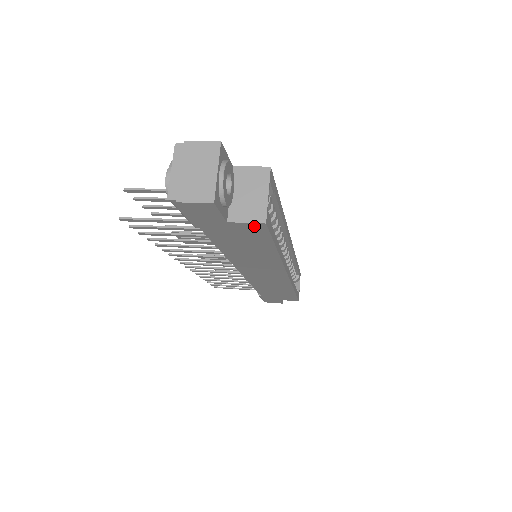
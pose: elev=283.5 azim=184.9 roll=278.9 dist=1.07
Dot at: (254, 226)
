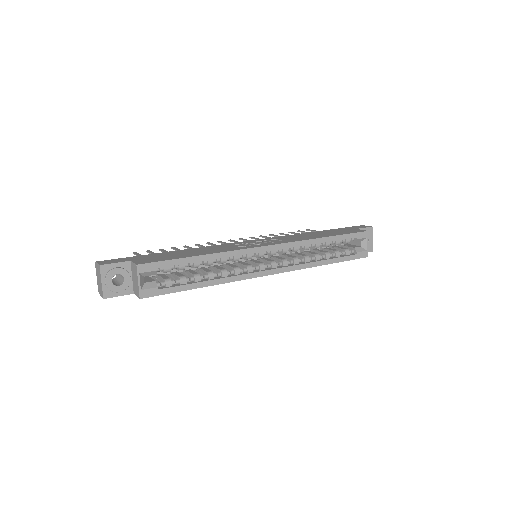
Dot at: occluded
